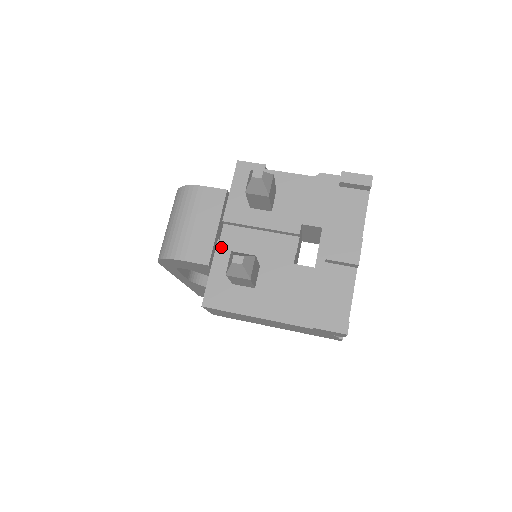
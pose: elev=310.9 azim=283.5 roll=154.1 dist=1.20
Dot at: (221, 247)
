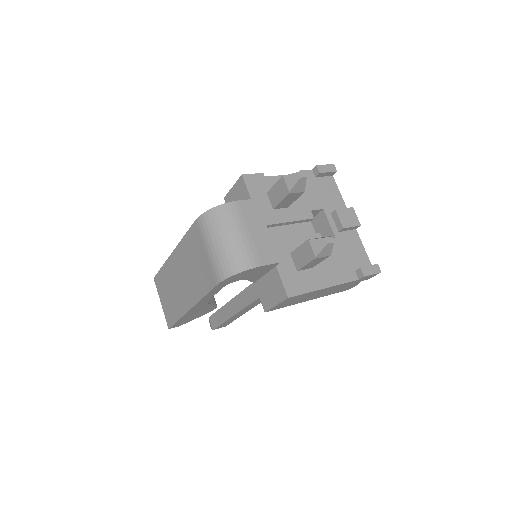
Dot at: occluded
